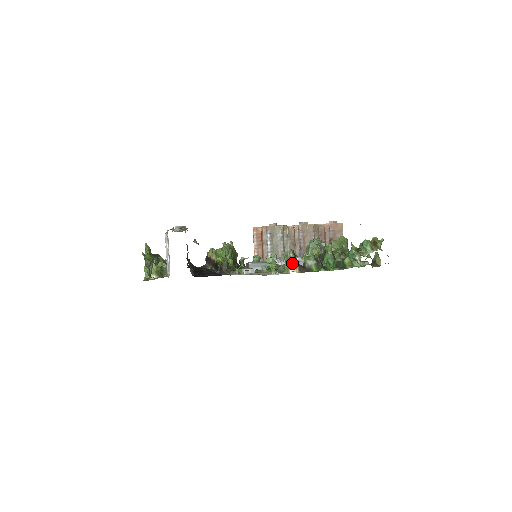
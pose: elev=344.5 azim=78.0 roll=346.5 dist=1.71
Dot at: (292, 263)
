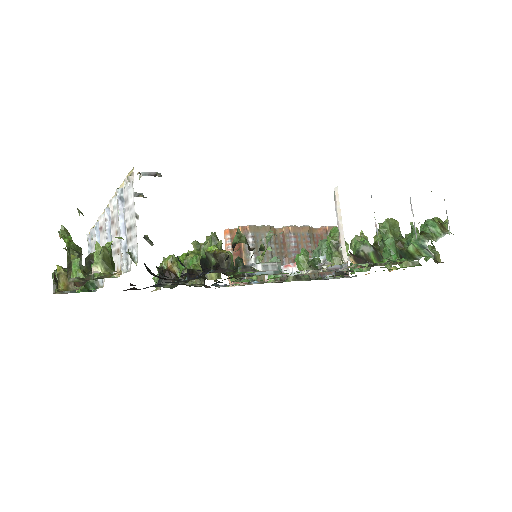
Dot at: occluded
